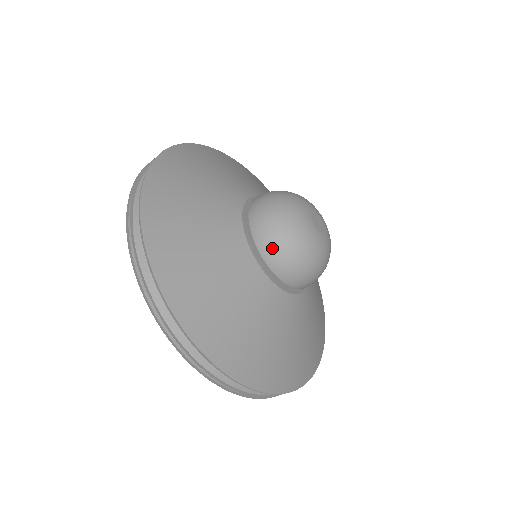
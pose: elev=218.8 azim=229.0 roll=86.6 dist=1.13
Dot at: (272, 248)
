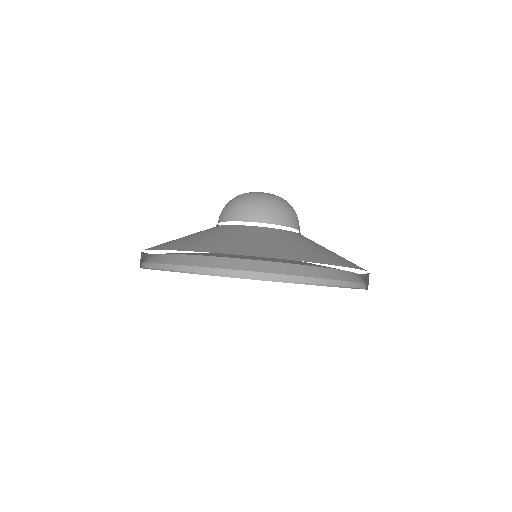
Dot at: (222, 213)
